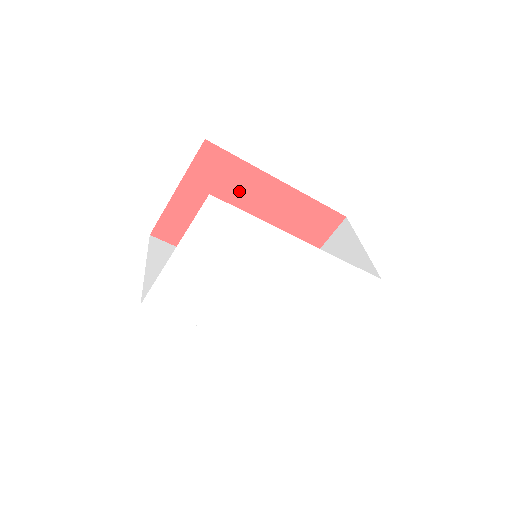
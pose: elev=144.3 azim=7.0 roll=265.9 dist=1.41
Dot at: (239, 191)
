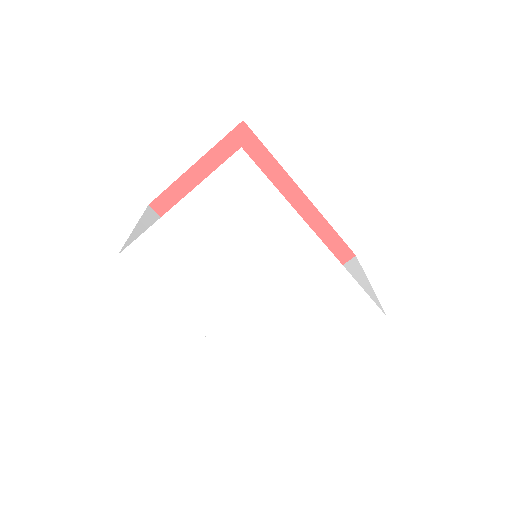
Dot at: occluded
